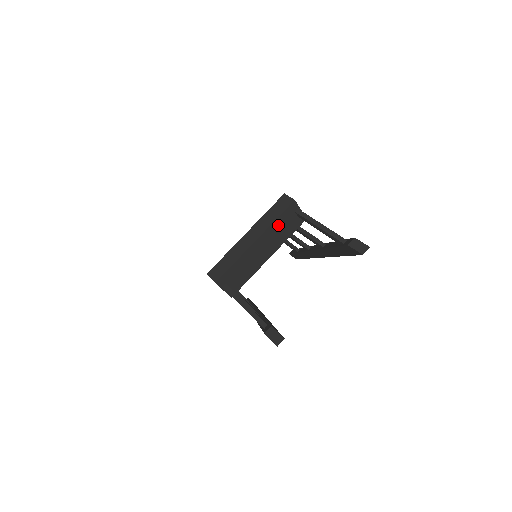
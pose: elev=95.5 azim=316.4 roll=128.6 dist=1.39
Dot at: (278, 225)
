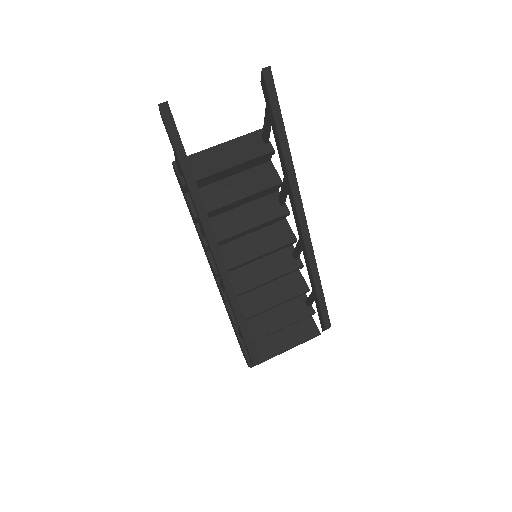
Dot at: (243, 142)
